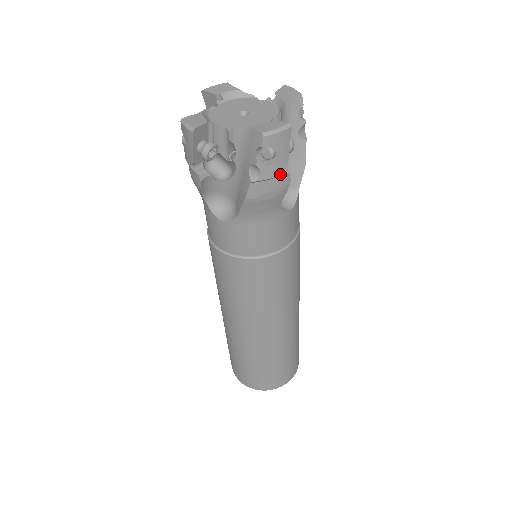
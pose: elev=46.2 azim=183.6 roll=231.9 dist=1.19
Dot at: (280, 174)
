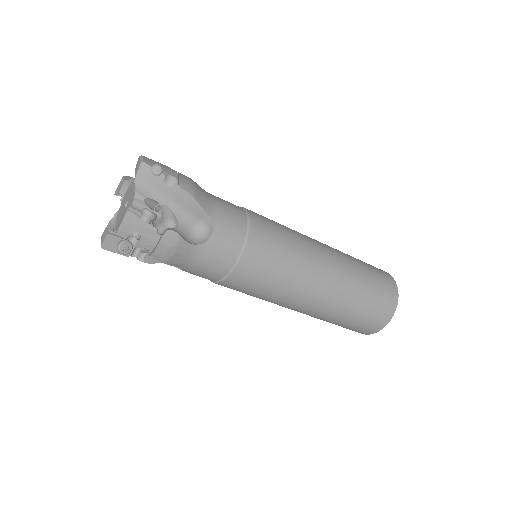
Dot at: (159, 238)
